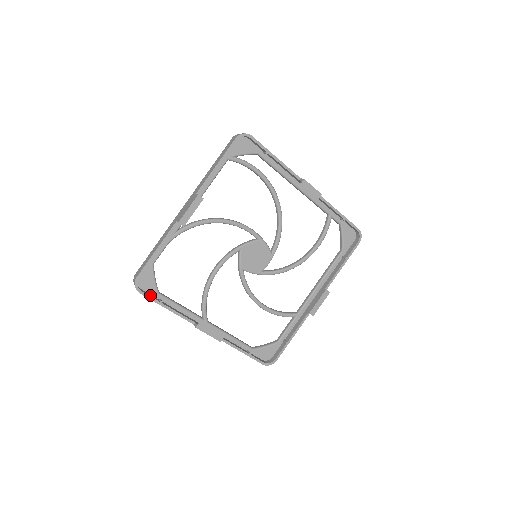
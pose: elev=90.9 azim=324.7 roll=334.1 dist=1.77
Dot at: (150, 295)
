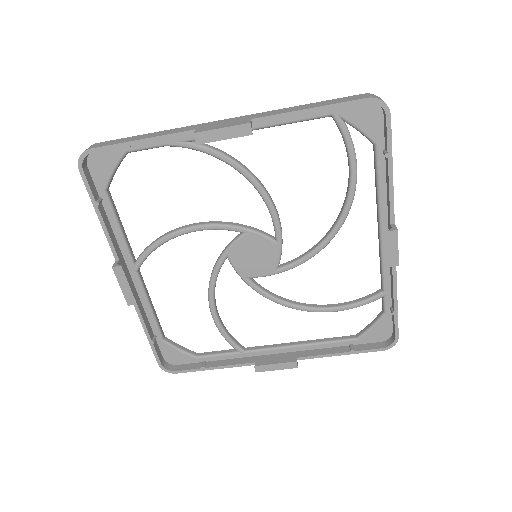
Dot at: (92, 183)
